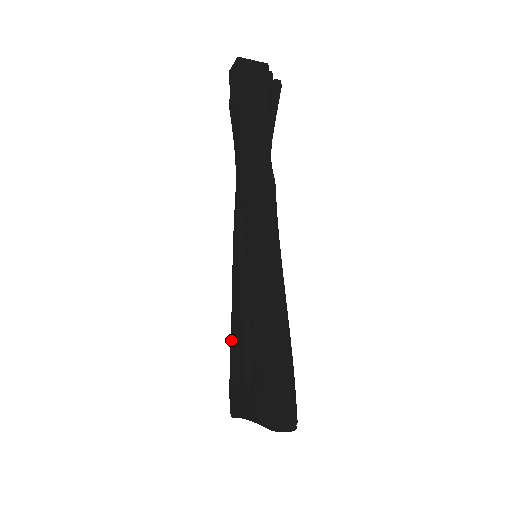
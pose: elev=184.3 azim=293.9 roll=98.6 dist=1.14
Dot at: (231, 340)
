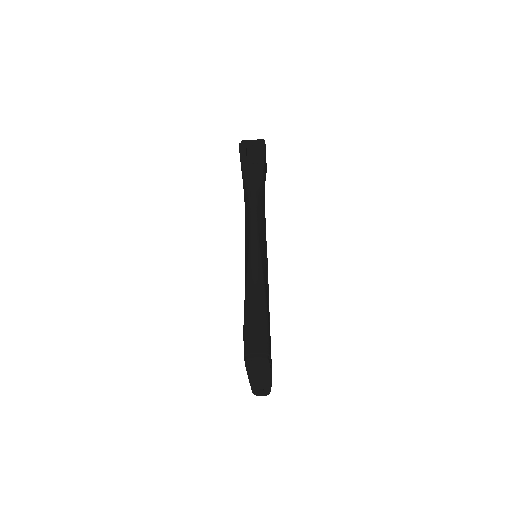
Dot at: occluded
